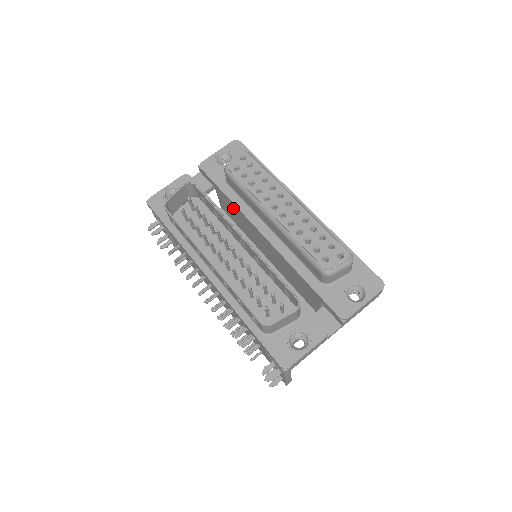
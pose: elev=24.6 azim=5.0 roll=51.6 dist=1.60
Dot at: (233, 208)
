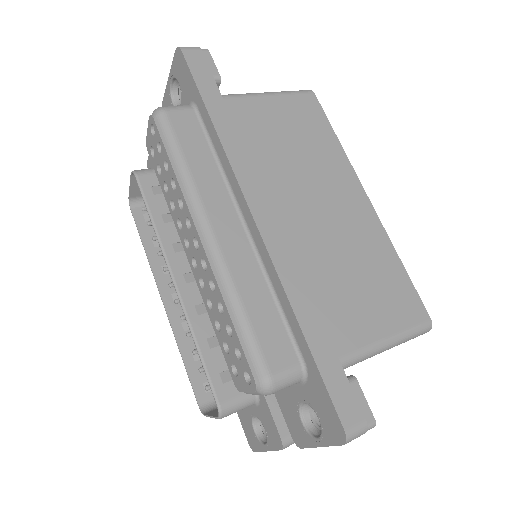
Dot at: occluded
